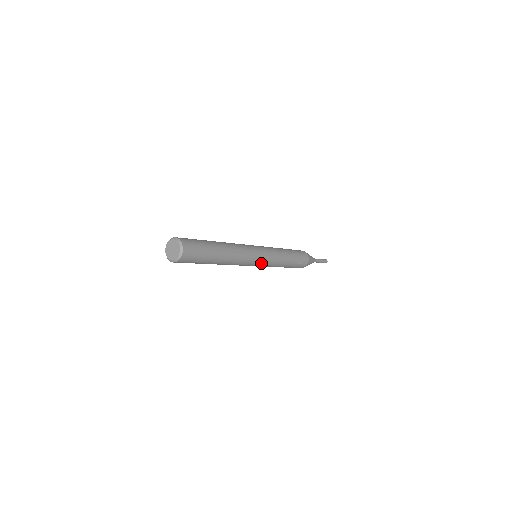
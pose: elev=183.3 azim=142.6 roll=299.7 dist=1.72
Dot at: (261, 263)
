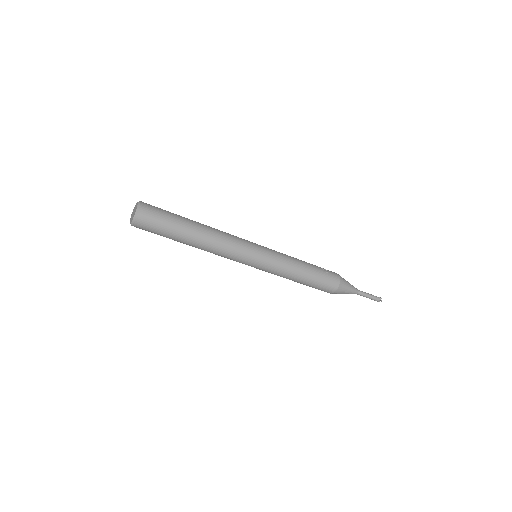
Dot at: (261, 250)
